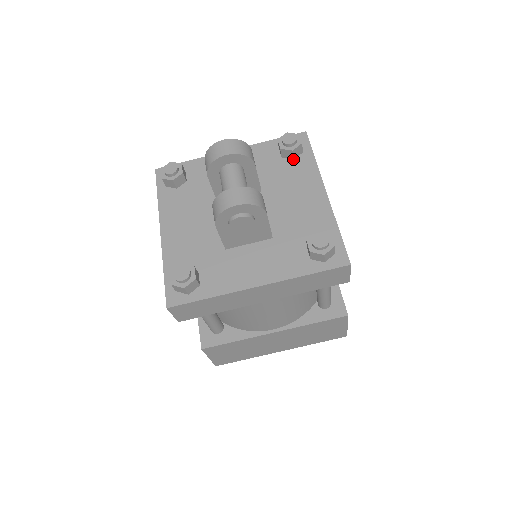
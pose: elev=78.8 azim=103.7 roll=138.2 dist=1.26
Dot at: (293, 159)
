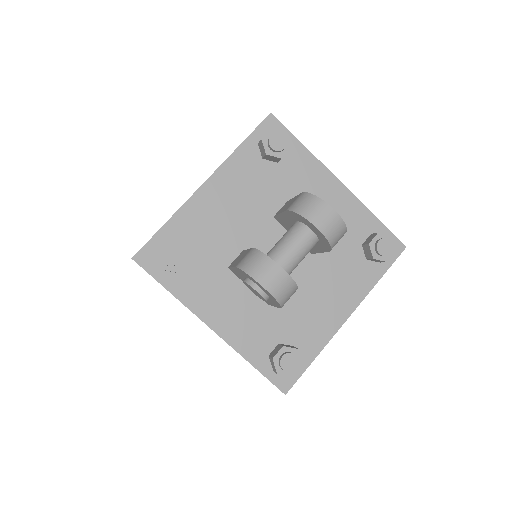
Dot at: (366, 258)
